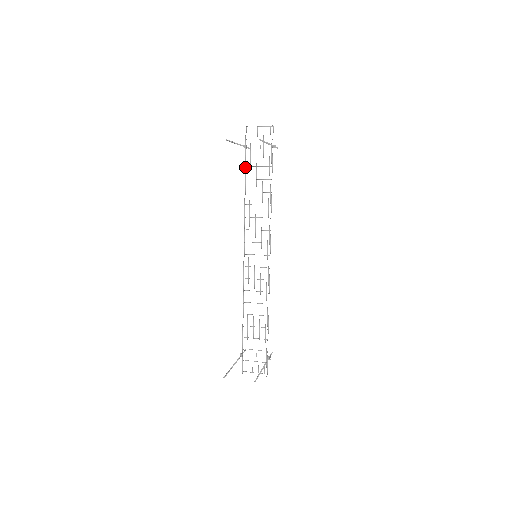
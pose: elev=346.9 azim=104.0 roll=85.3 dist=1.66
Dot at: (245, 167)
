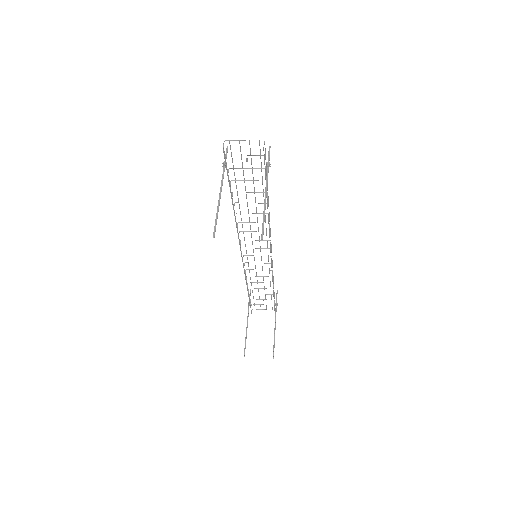
Dot at: (229, 185)
